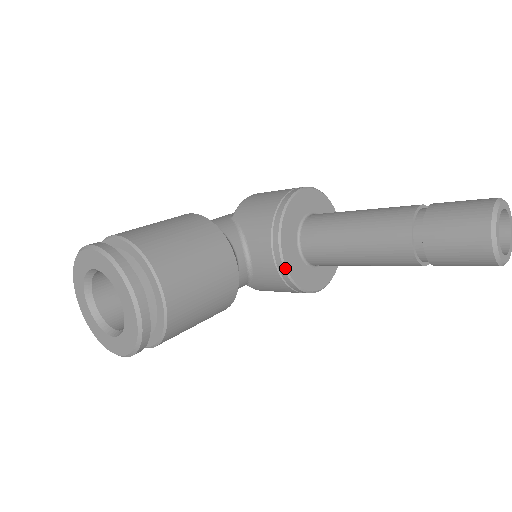
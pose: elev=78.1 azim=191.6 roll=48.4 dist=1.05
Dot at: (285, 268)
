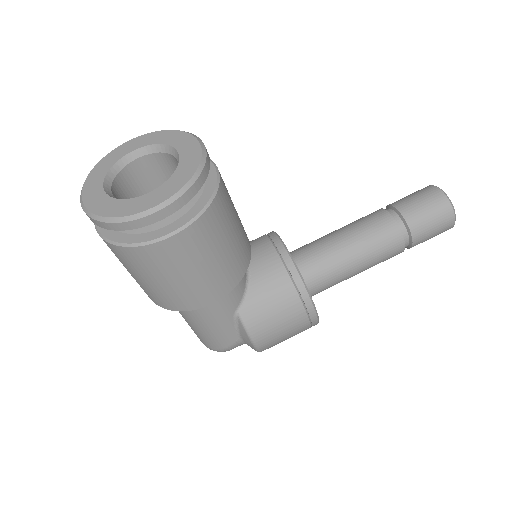
Dot at: (290, 255)
